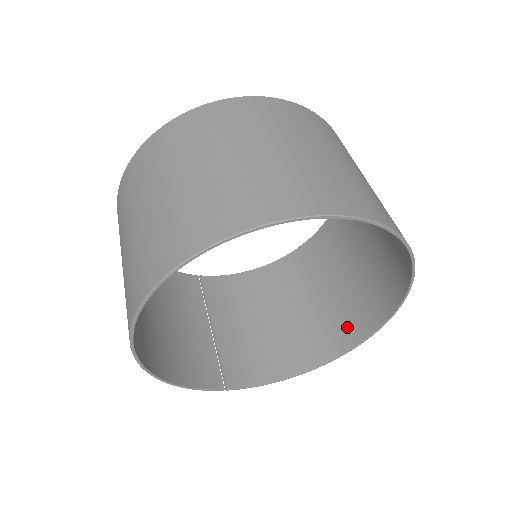
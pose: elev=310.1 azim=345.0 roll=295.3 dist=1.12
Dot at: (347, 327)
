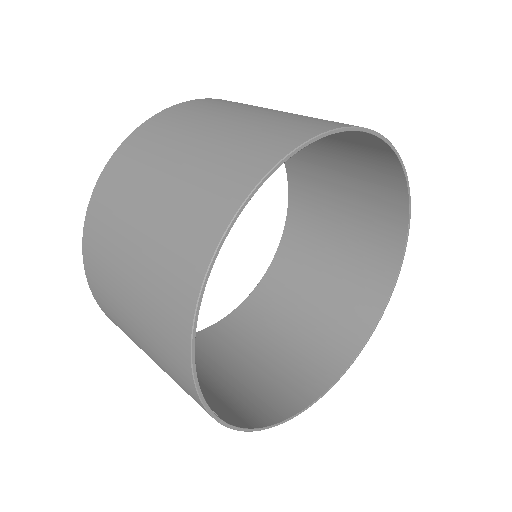
Dot at: (314, 371)
